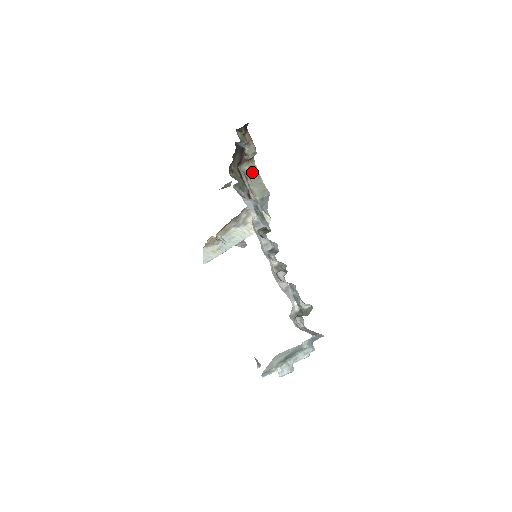
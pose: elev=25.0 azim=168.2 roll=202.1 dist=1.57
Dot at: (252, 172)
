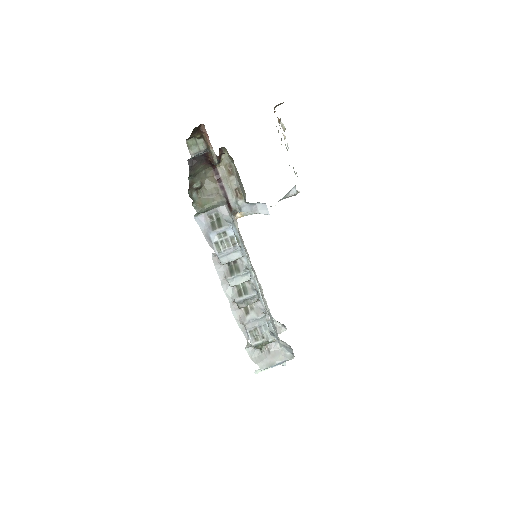
Dot at: occluded
